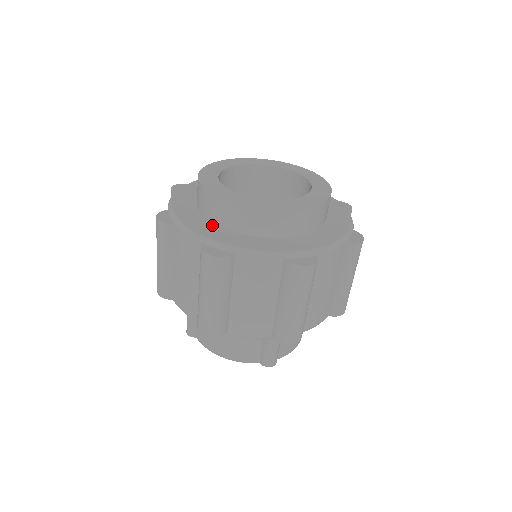
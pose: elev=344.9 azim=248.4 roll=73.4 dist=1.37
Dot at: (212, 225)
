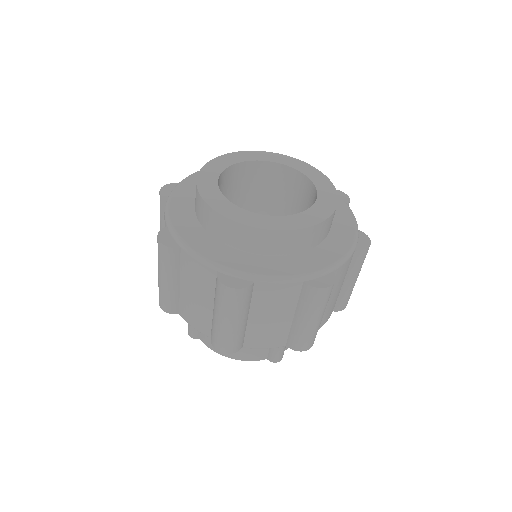
Dot at: (222, 246)
